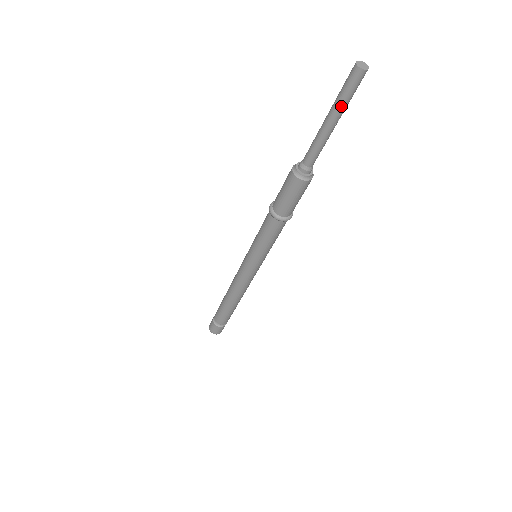
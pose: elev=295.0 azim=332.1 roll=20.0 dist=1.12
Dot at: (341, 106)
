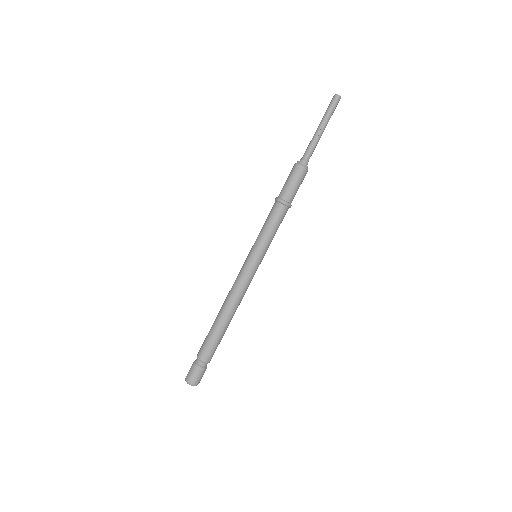
Dot at: (326, 116)
